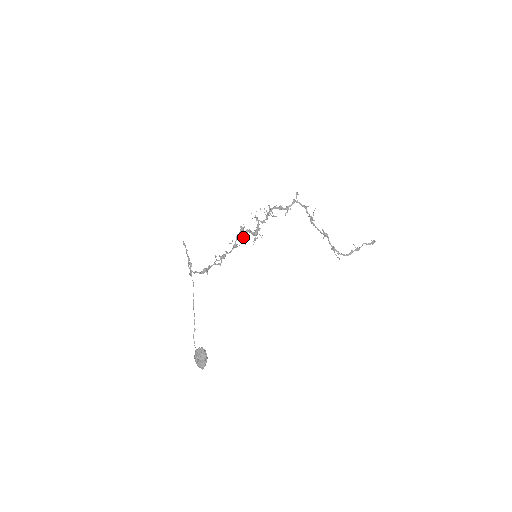
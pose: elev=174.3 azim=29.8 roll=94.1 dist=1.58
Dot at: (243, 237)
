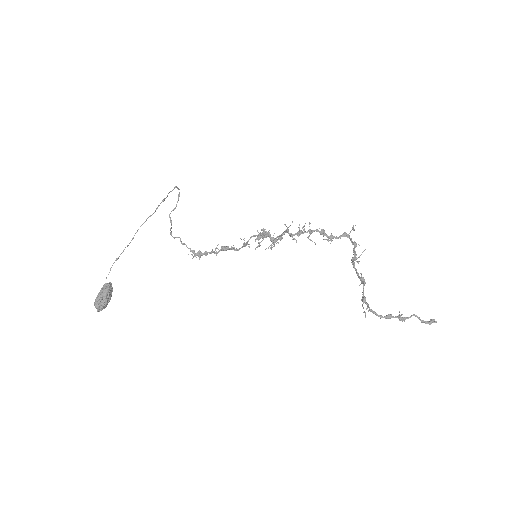
Dot at: occluded
